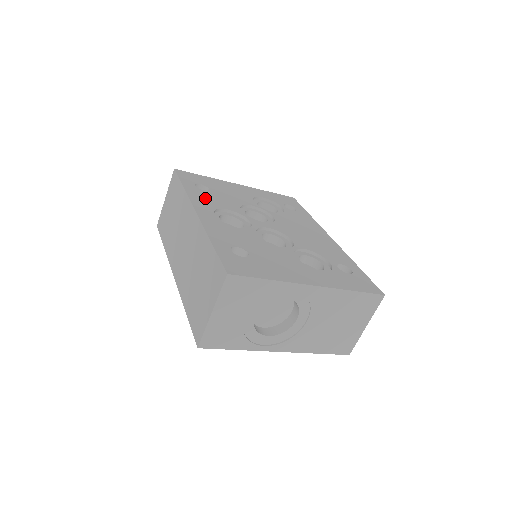
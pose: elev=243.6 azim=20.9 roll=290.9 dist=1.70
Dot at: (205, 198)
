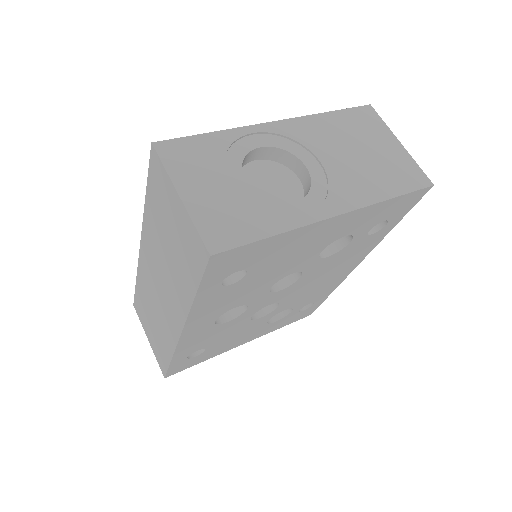
Dot at: occluded
